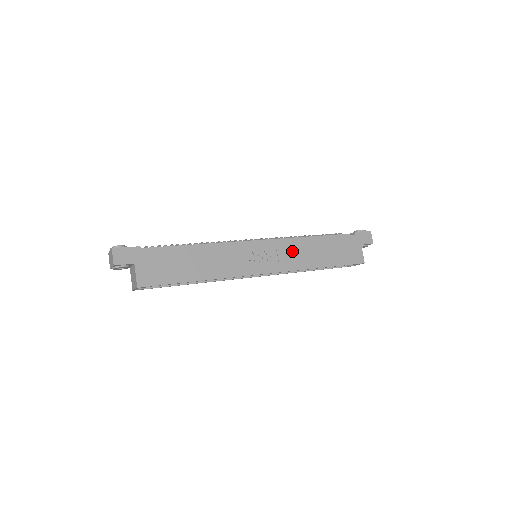
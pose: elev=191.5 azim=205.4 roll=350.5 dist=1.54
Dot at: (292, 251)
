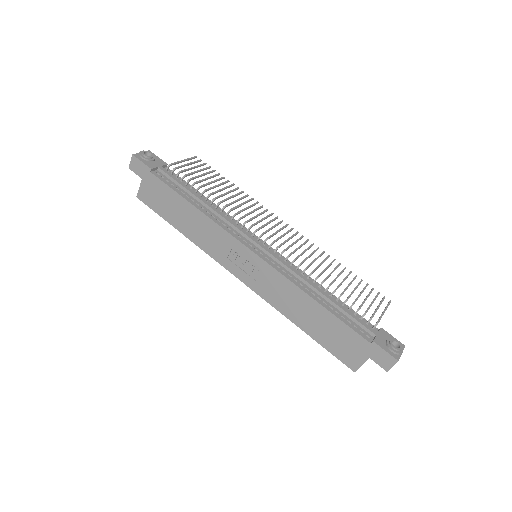
Dot at: (279, 287)
